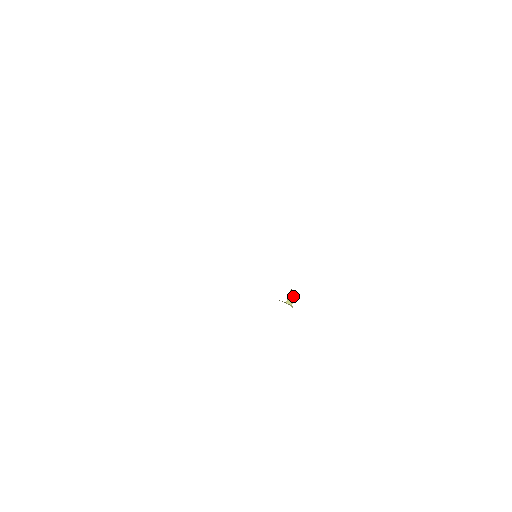
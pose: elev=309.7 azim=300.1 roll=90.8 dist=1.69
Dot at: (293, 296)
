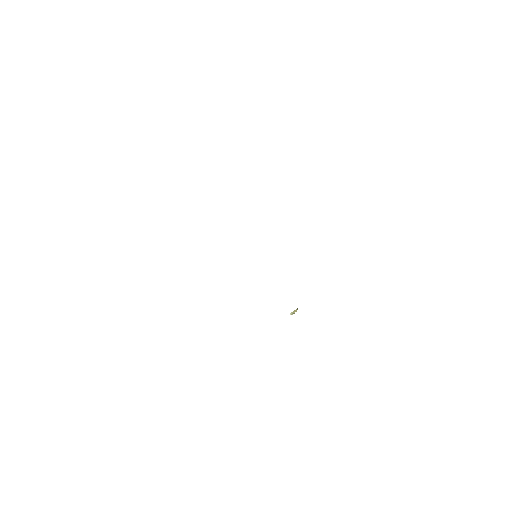
Dot at: occluded
